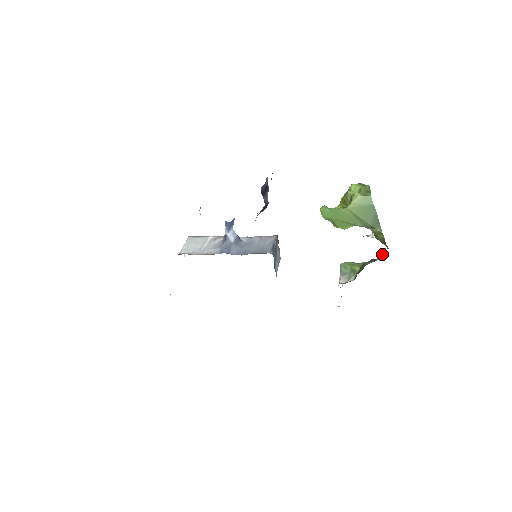
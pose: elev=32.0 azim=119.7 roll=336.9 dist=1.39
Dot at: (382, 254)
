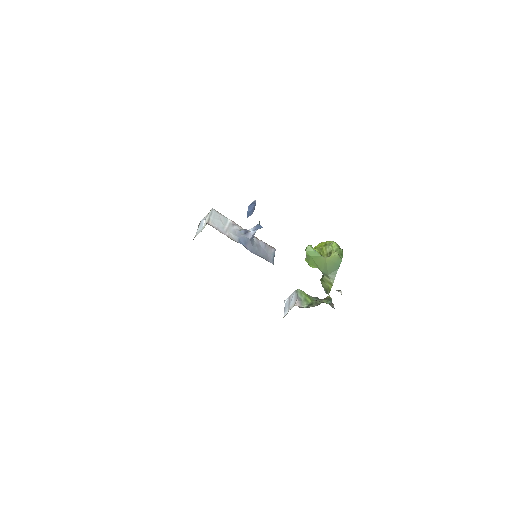
Dot at: (330, 301)
